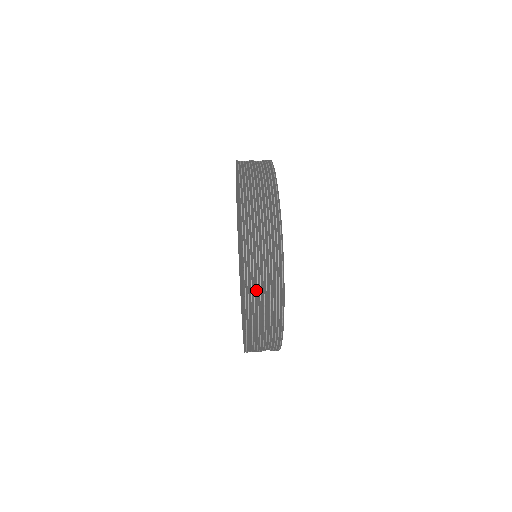
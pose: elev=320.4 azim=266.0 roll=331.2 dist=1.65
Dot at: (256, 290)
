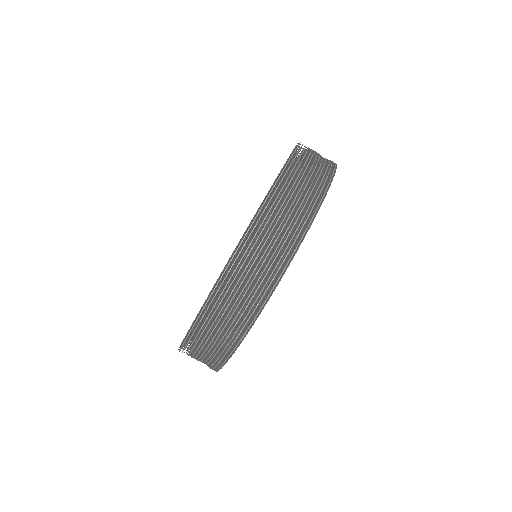
Dot at: occluded
